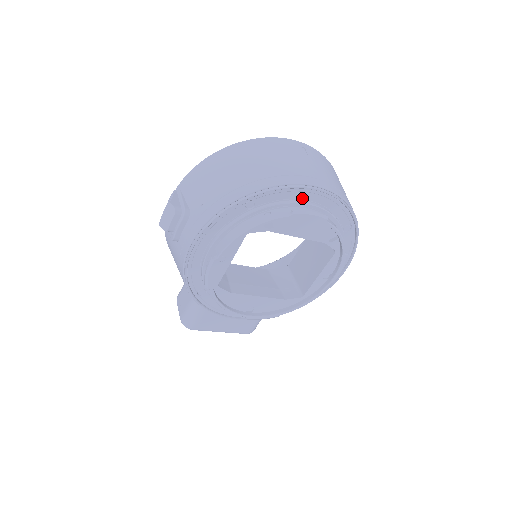
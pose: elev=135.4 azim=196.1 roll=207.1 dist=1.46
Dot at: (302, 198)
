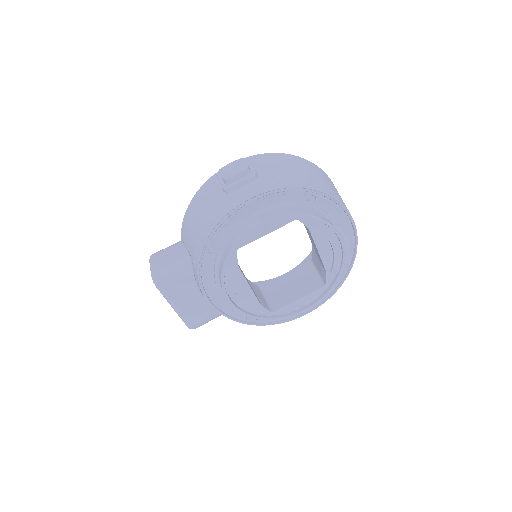
Dot at: (340, 223)
